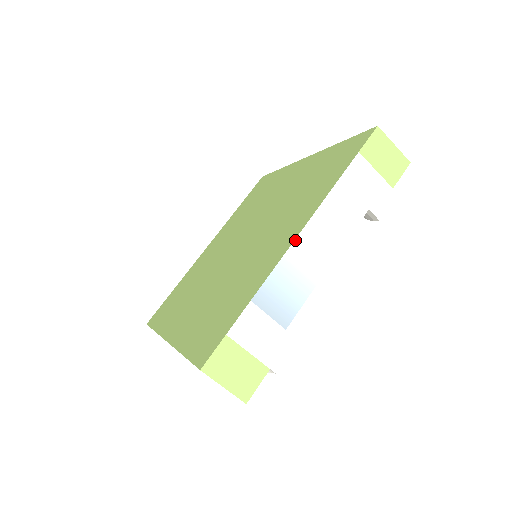
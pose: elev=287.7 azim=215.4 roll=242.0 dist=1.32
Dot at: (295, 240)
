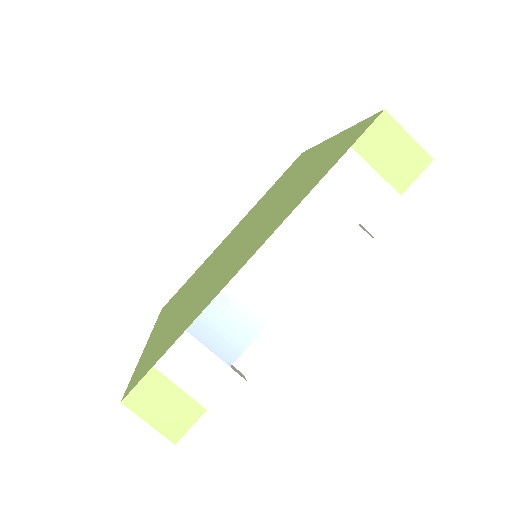
Dot at: (249, 261)
